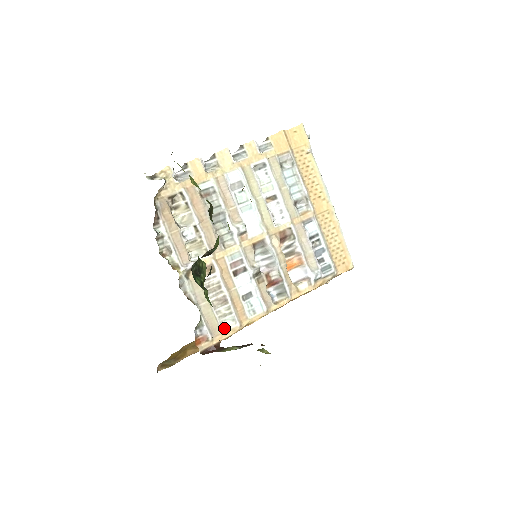
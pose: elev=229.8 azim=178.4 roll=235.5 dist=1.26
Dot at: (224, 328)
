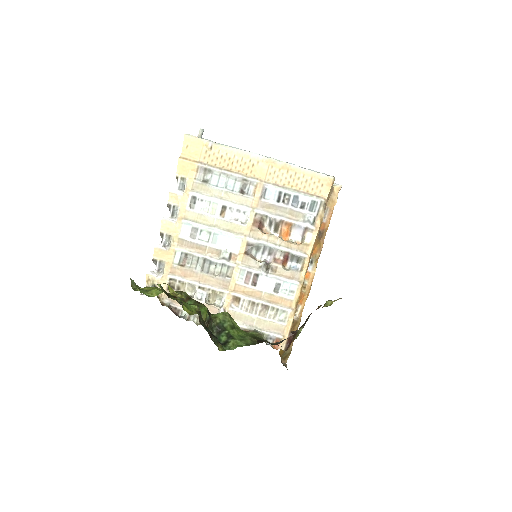
Dot at: (284, 321)
